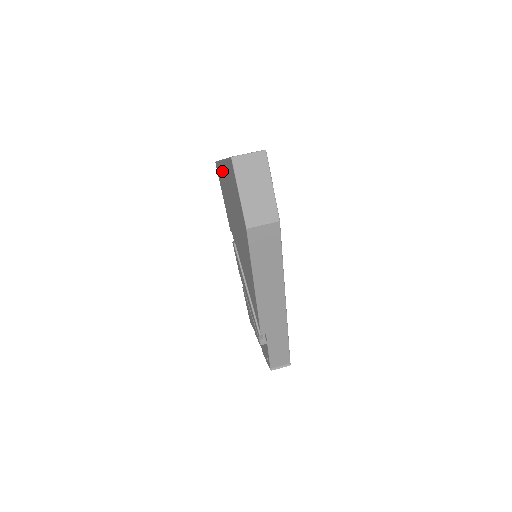
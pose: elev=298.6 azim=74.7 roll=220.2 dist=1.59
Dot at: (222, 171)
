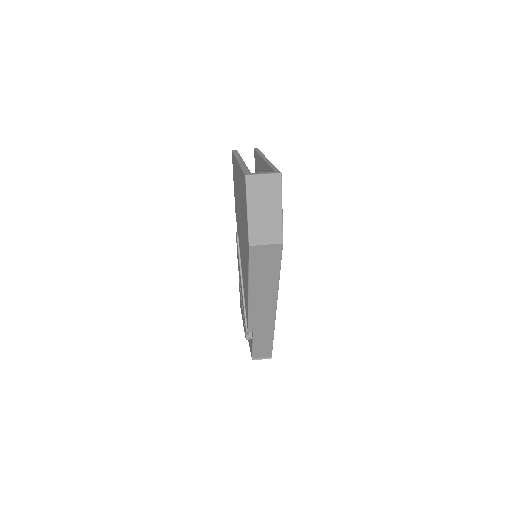
Dot at: (236, 169)
